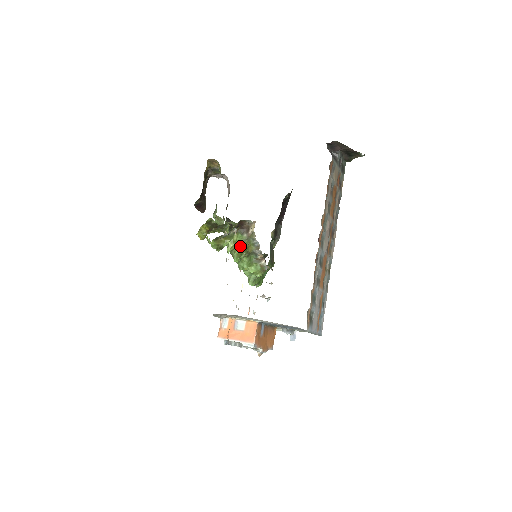
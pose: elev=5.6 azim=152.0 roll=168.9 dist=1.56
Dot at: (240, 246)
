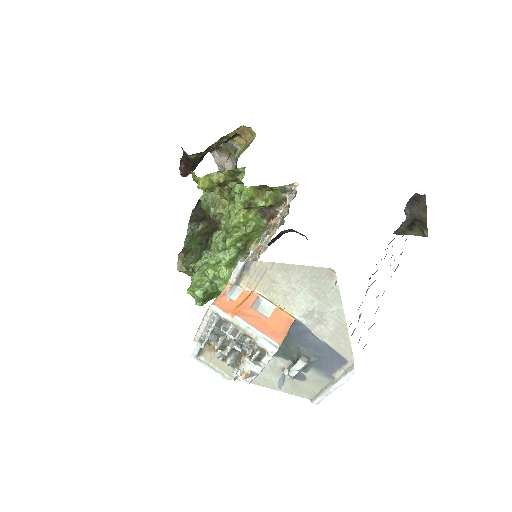
Dot at: (253, 228)
